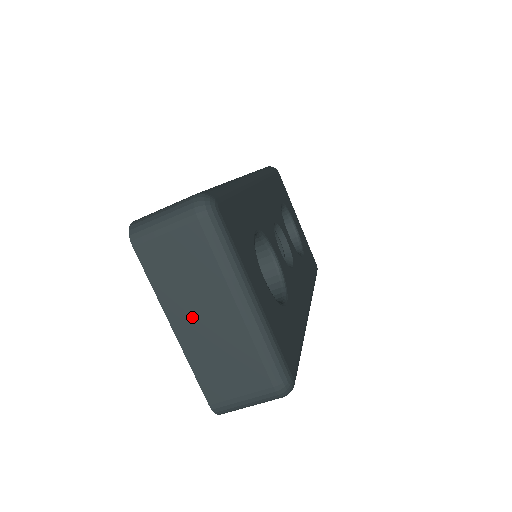
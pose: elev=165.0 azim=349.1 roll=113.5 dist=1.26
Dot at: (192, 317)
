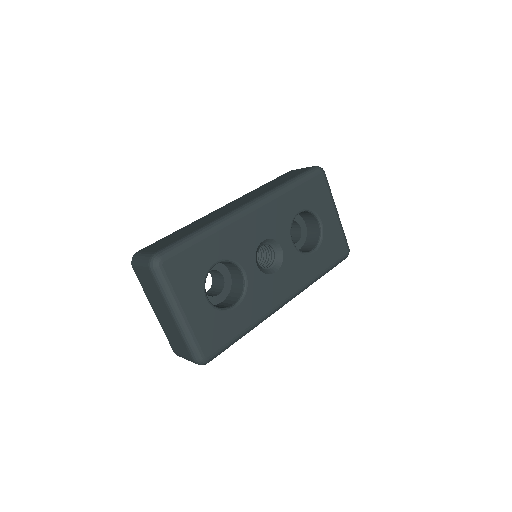
Dot at: (159, 311)
